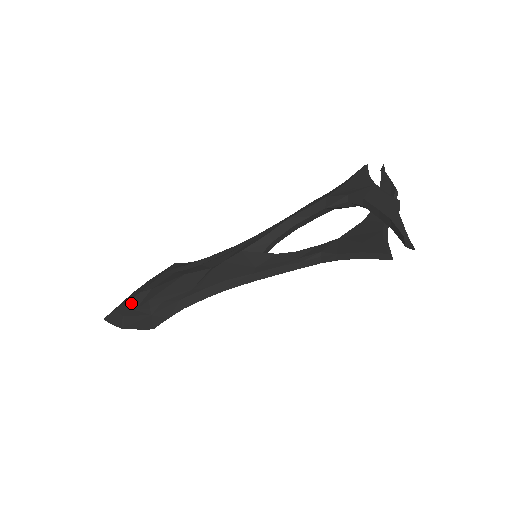
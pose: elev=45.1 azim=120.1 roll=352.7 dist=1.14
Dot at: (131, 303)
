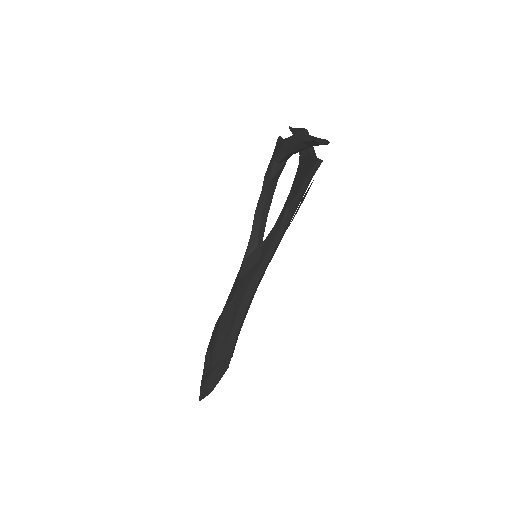
Dot at: (205, 369)
